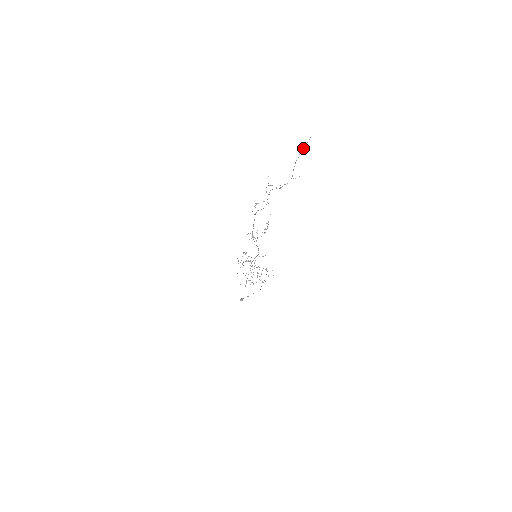
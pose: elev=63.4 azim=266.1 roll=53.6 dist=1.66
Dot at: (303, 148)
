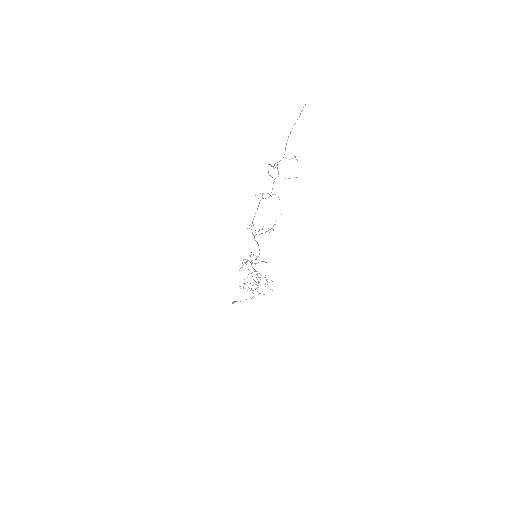
Dot at: (297, 119)
